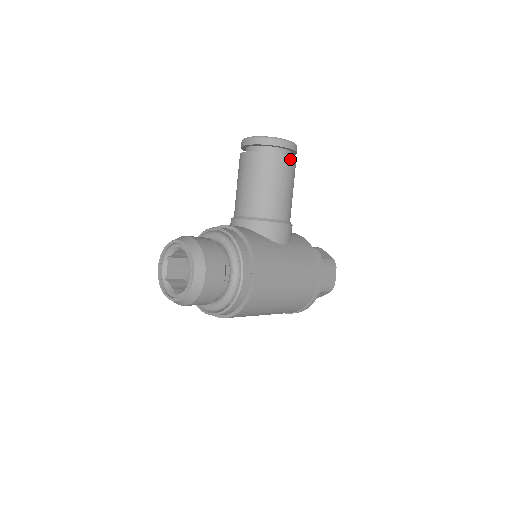
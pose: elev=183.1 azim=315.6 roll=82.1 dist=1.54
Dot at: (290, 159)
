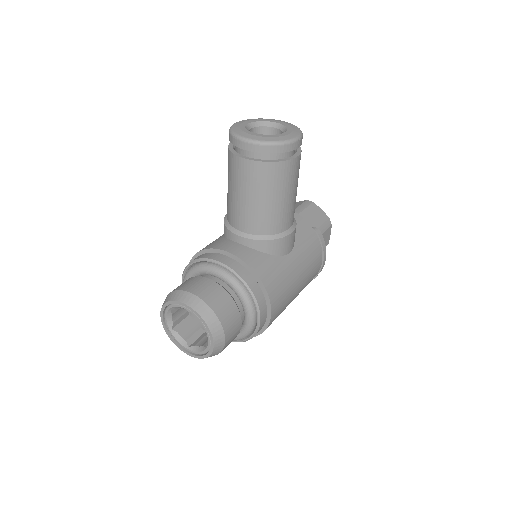
Dot at: (297, 160)
